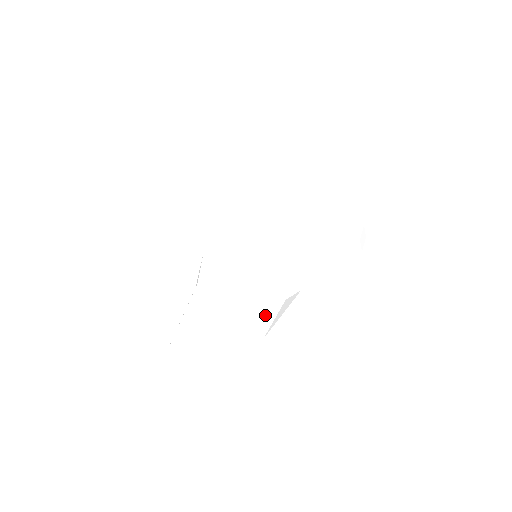
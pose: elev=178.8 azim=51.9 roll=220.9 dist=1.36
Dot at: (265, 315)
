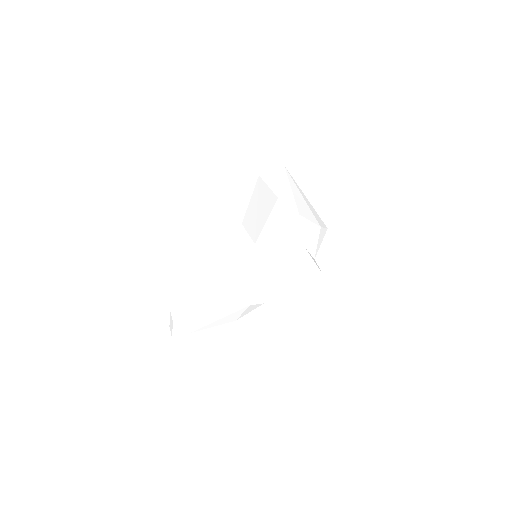
Dot at: (231, 311)
